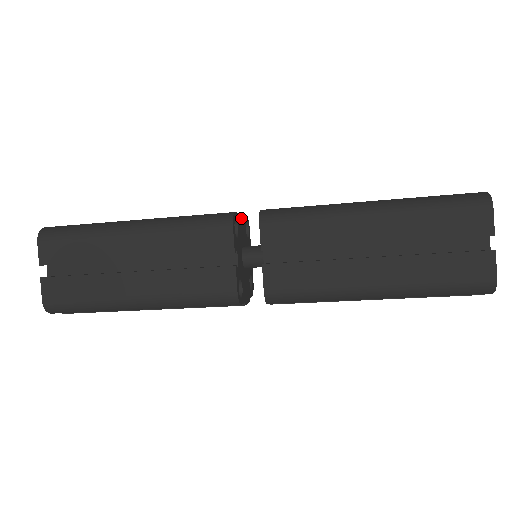
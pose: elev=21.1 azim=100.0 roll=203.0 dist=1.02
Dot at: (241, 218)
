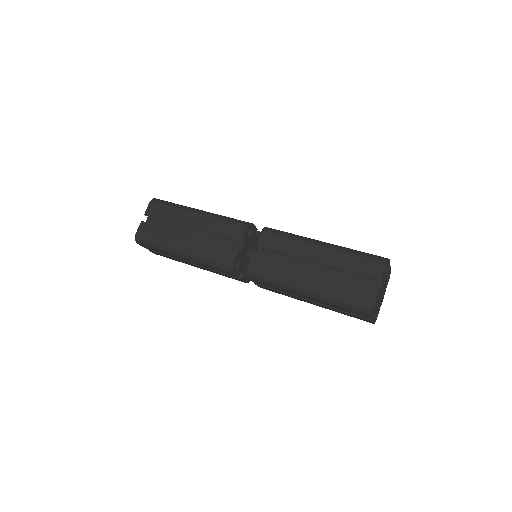
Dot at: (242, 242)
